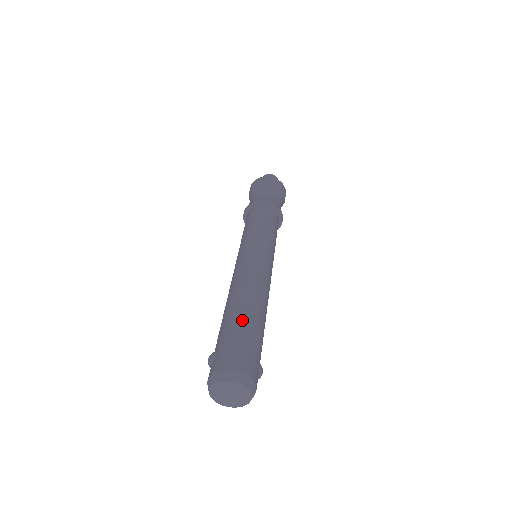
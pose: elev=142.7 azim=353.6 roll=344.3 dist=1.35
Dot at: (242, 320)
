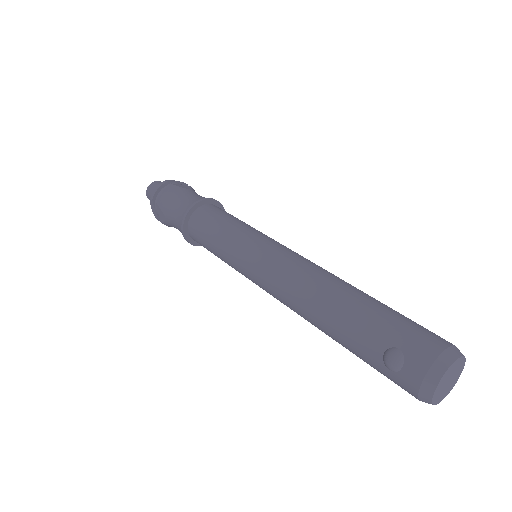
Dot at: (373, 302)
